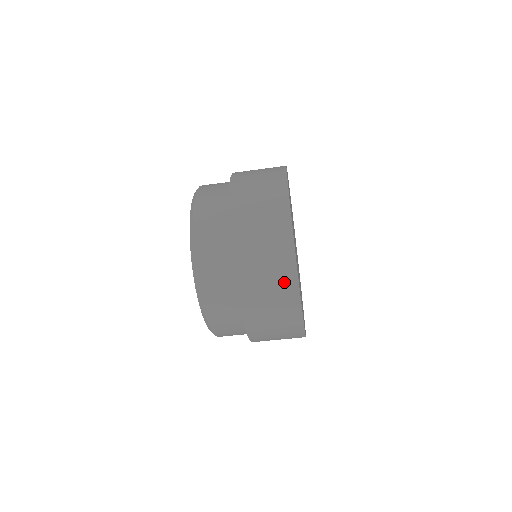
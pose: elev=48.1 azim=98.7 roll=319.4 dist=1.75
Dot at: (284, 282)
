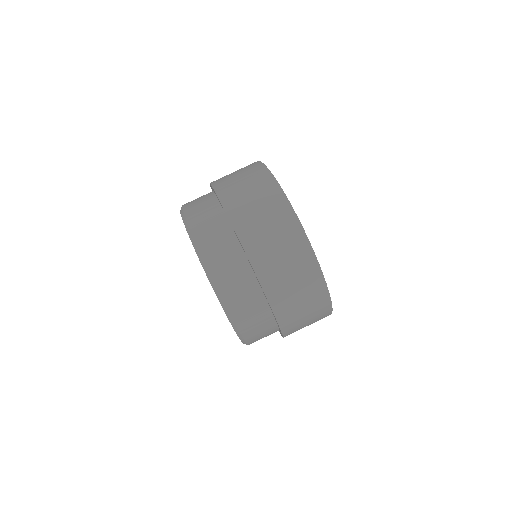
Dot at: occluded
